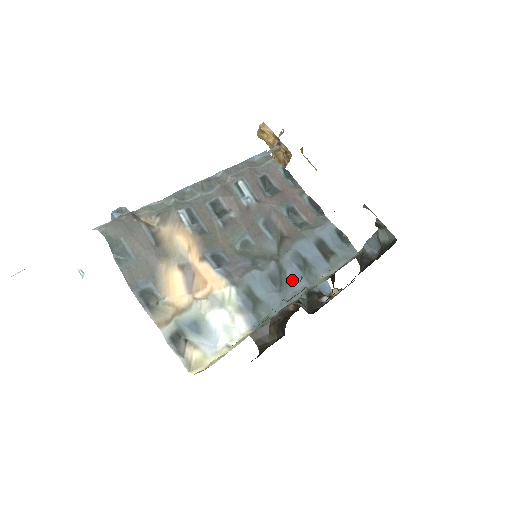
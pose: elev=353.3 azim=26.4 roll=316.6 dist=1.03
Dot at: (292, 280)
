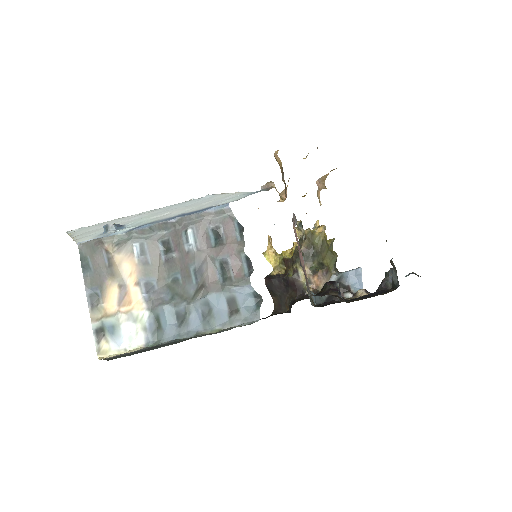
Dot at: (192, 322)
